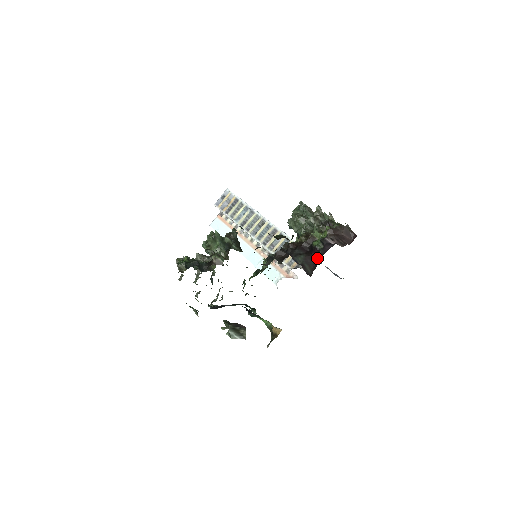
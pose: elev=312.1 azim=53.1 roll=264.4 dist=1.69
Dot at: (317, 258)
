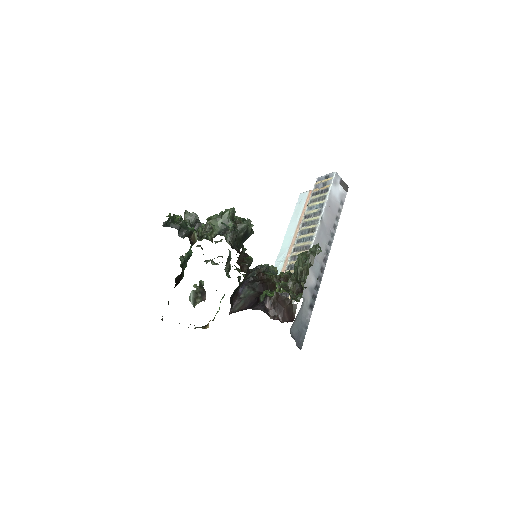
Dot at: (252, 306)
